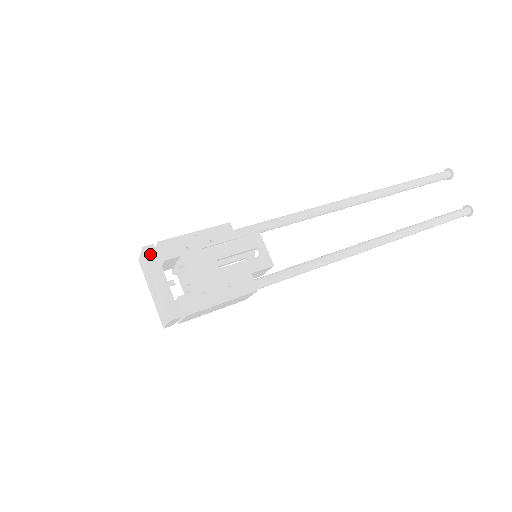
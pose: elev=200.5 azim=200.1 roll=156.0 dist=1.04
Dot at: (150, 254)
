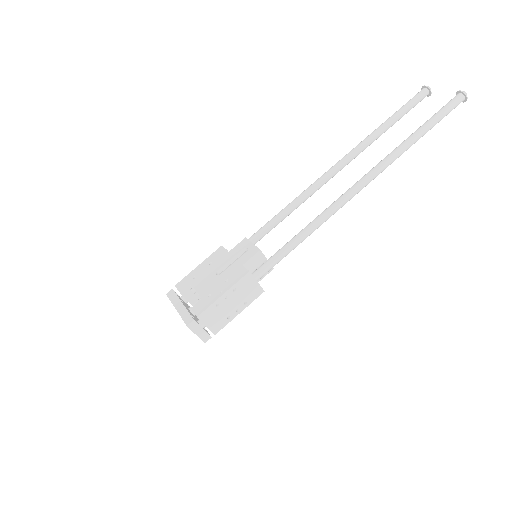
Dot at: (171, 295)
